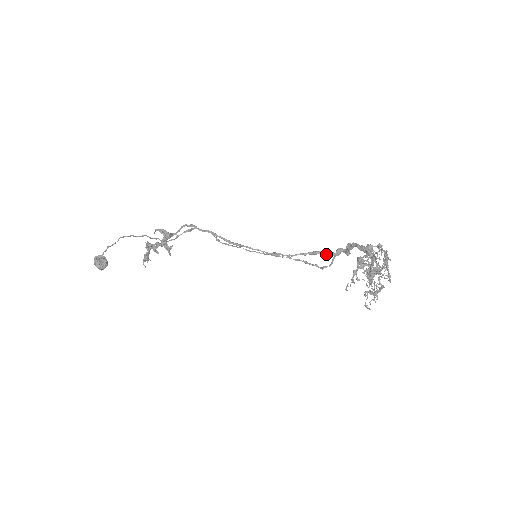
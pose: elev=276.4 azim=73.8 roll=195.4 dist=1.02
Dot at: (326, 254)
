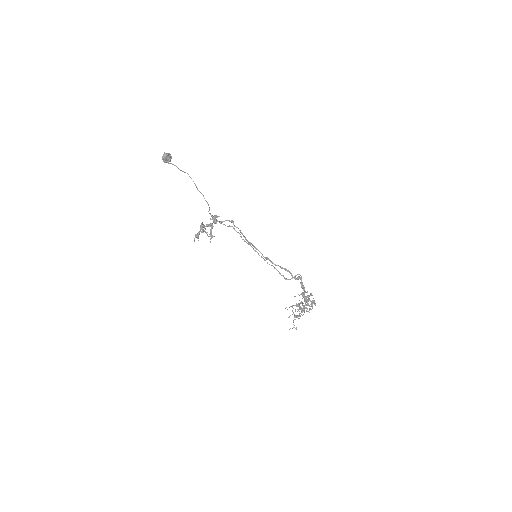
Dot at: (291, 275)
